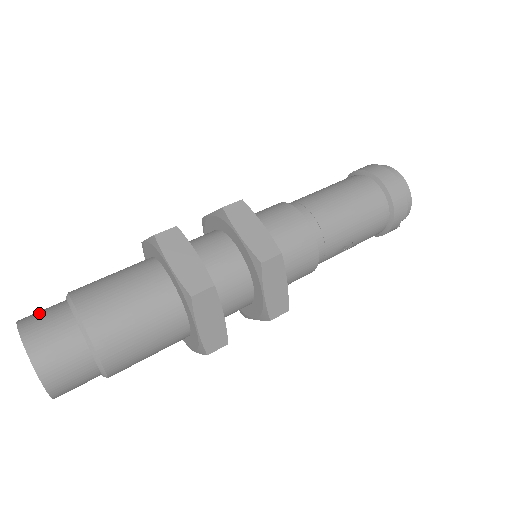
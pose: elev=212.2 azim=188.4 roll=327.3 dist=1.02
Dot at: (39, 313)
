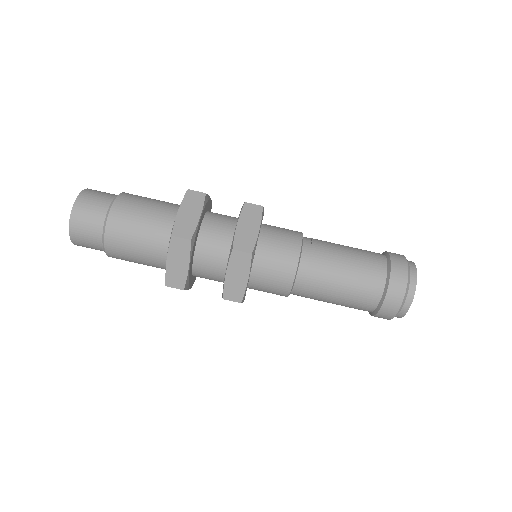
Dot at: (88, 209)
